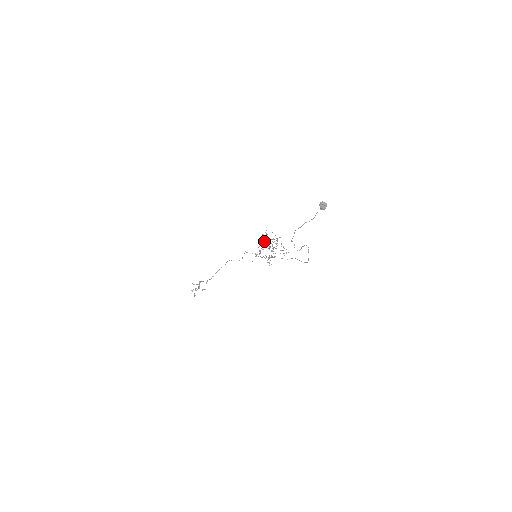
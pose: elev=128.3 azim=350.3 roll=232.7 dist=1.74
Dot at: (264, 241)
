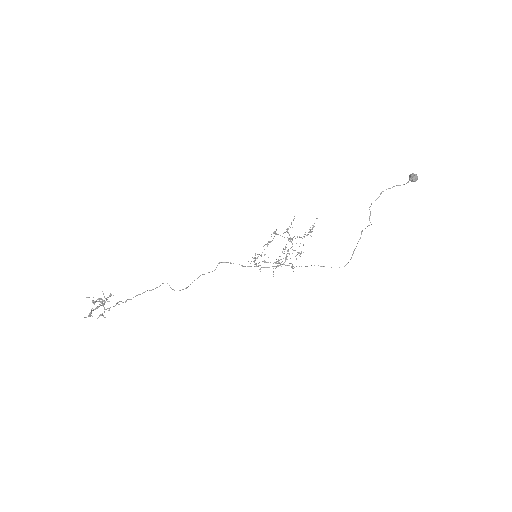
Dot at: (287, 230)
